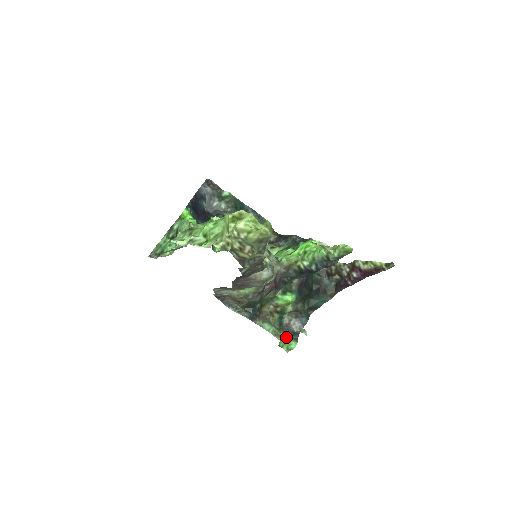
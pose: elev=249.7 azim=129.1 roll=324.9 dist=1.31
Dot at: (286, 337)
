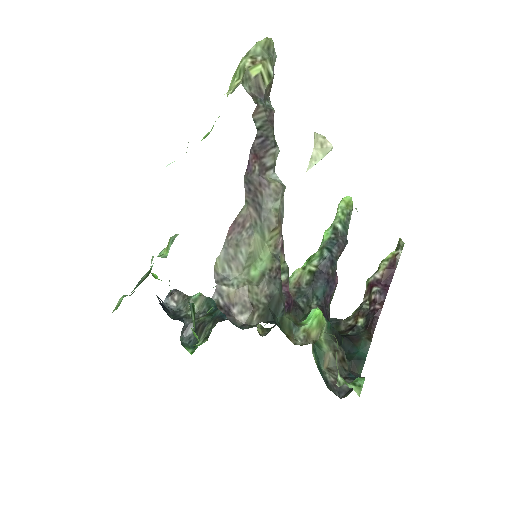
Dot at: (343, 397)
